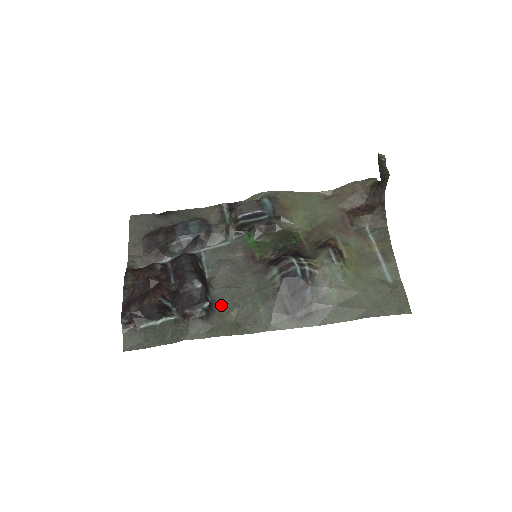
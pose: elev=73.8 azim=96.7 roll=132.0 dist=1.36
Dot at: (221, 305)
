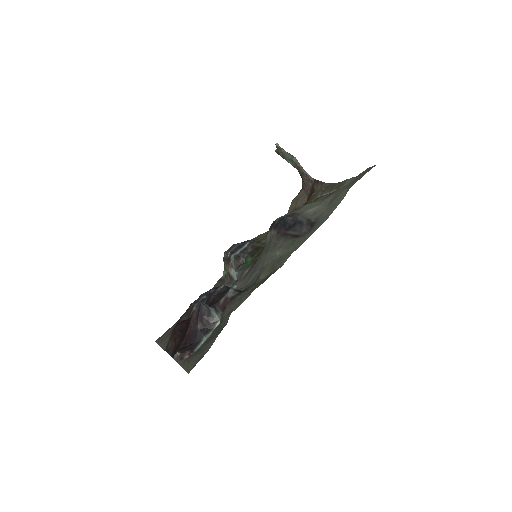
Dot at: occluded
